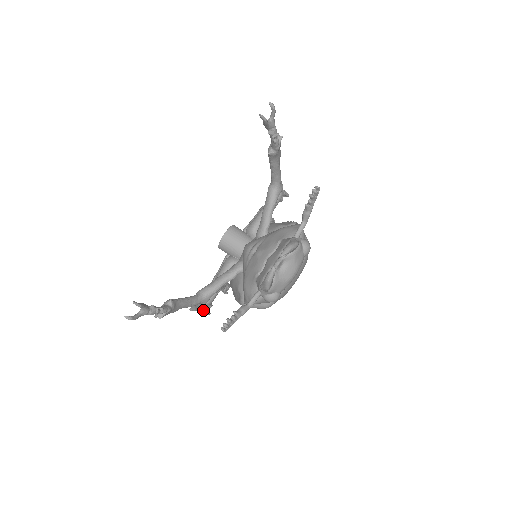
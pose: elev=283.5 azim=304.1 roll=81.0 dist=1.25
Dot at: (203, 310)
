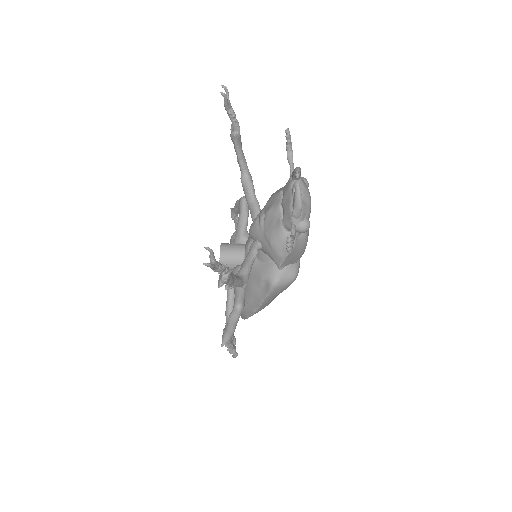
Dot at: (232, 347)
